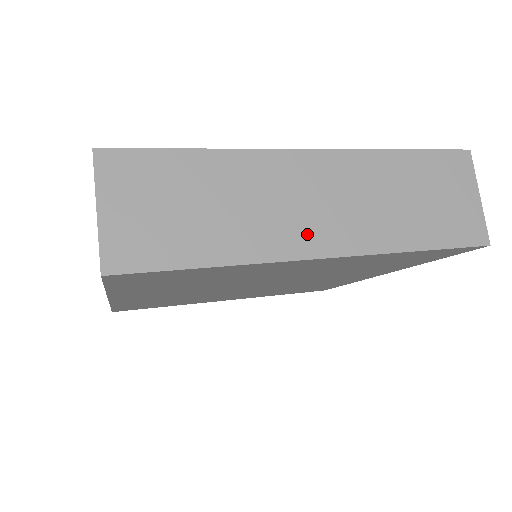
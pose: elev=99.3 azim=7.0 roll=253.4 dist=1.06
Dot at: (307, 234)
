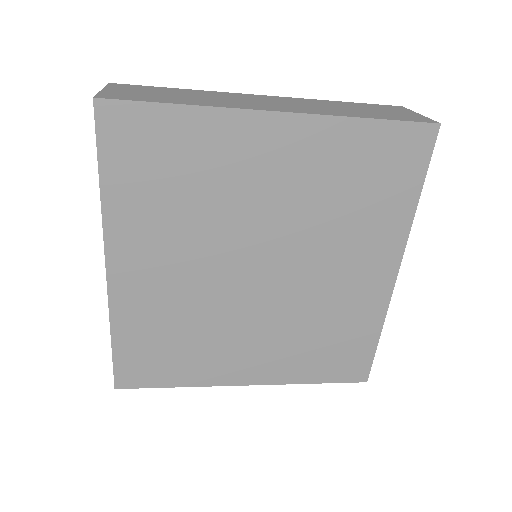
Dot at: (263, 106)
